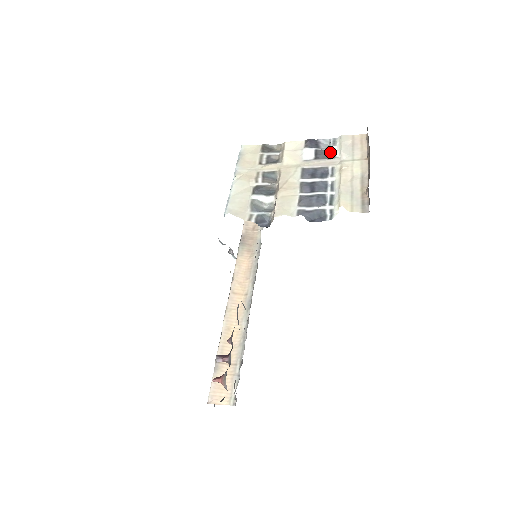
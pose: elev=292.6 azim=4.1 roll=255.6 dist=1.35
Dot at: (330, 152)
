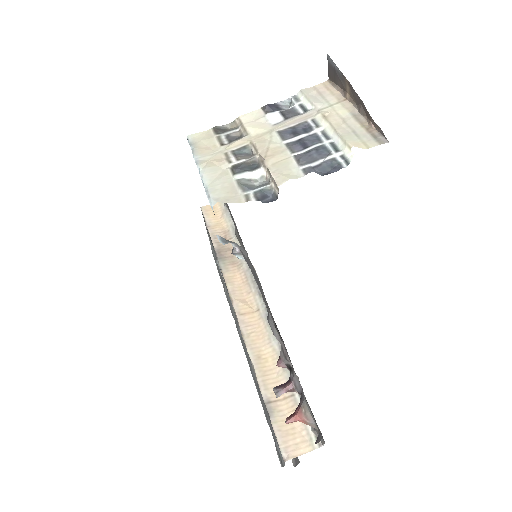
Dot at: (298, 108)
